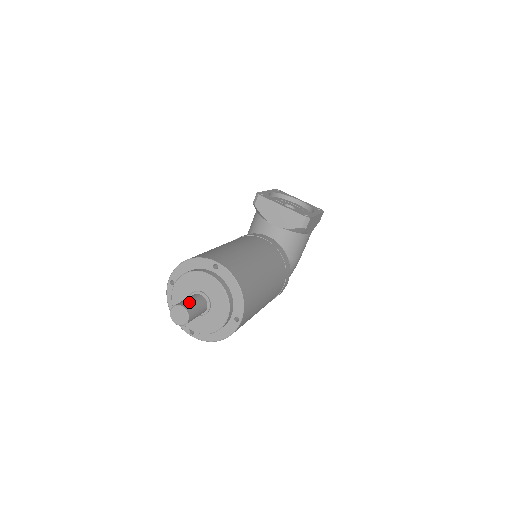
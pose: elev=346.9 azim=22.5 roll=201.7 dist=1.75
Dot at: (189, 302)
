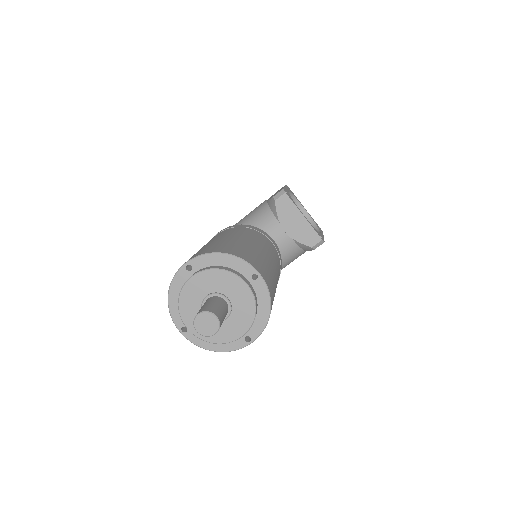
Dot at: (220, 311)
